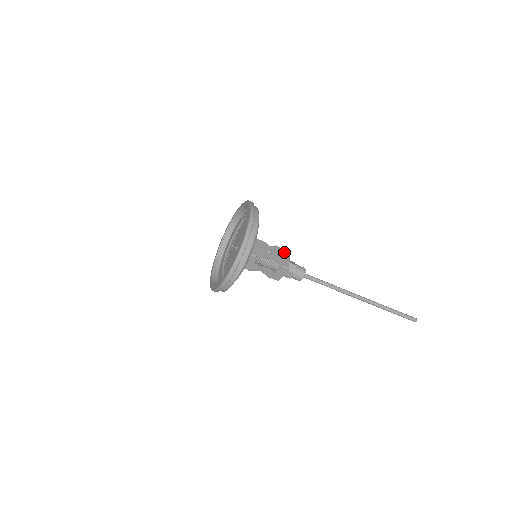
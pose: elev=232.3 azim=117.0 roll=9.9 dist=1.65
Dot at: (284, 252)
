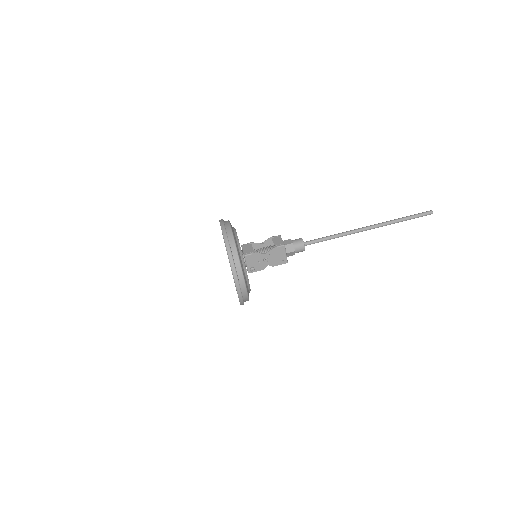
Dot at: occluded
